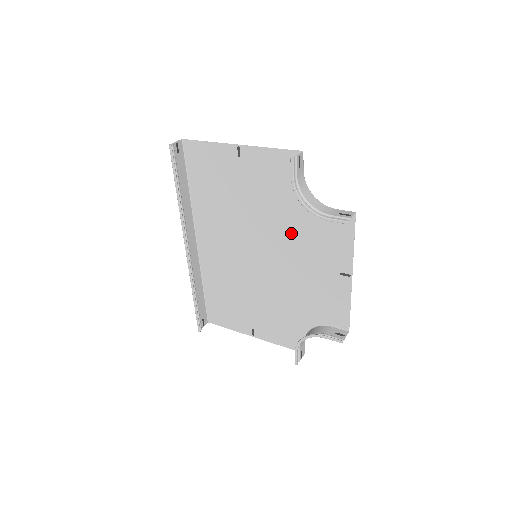
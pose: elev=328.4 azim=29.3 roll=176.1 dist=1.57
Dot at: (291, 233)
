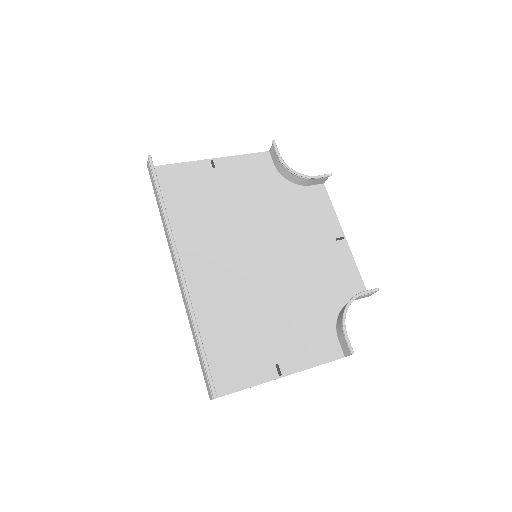
Dot at: (281, 220)
